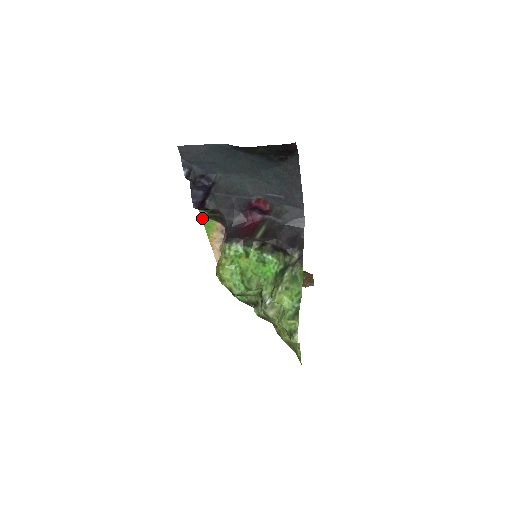
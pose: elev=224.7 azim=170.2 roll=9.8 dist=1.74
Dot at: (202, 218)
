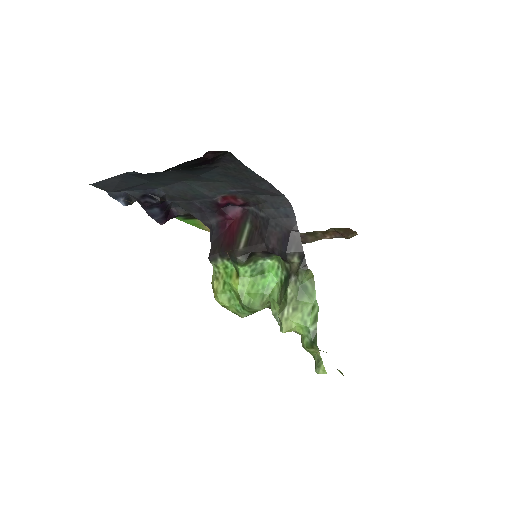
Dot at: occluded
